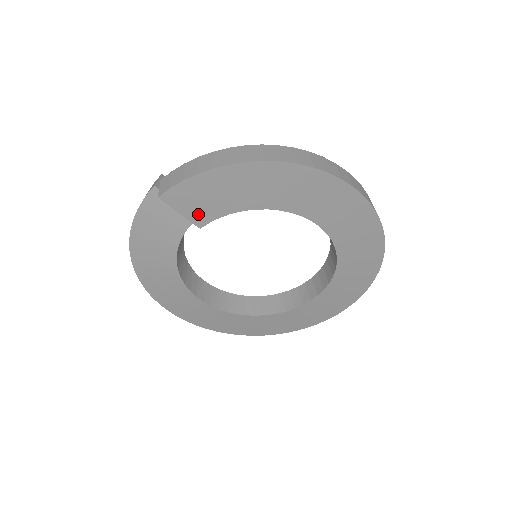
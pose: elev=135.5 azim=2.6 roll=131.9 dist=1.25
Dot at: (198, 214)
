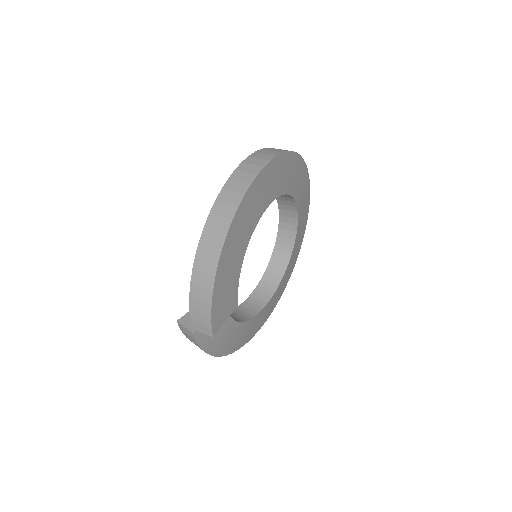
Dot at: (231, 306)
